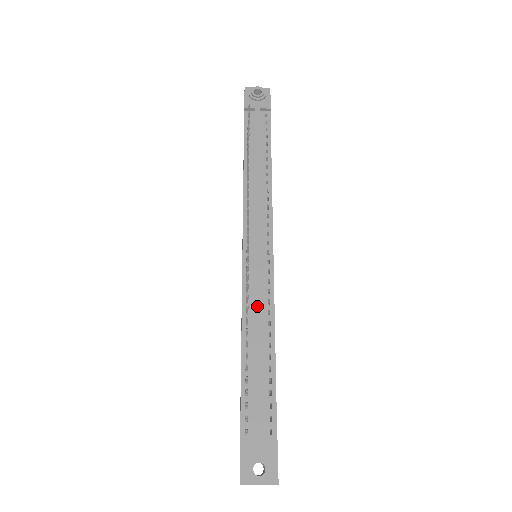
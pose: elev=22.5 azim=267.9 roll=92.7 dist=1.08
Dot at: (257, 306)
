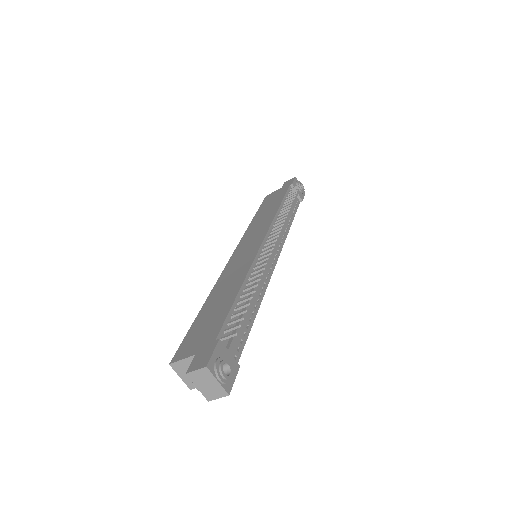
Dot at: (261, 277)
